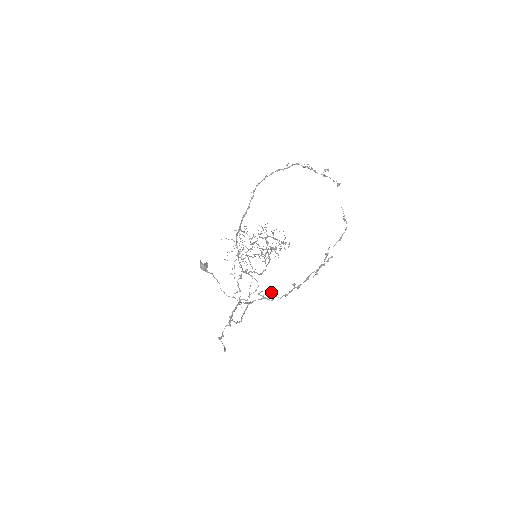
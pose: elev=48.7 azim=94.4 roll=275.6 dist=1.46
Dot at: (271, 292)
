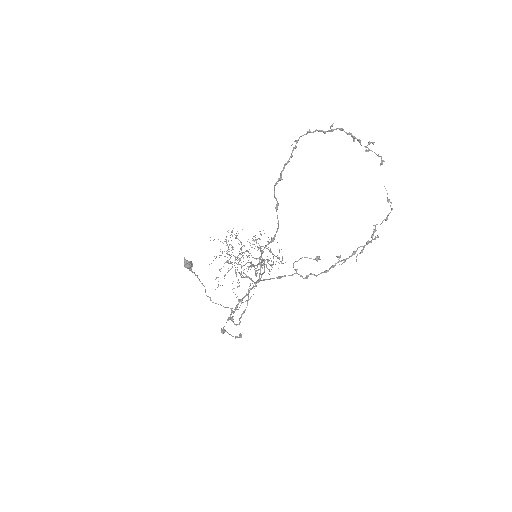
Dot at: (315, 258)
